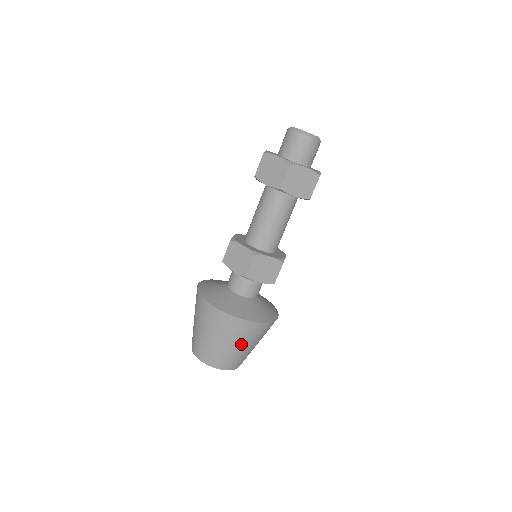
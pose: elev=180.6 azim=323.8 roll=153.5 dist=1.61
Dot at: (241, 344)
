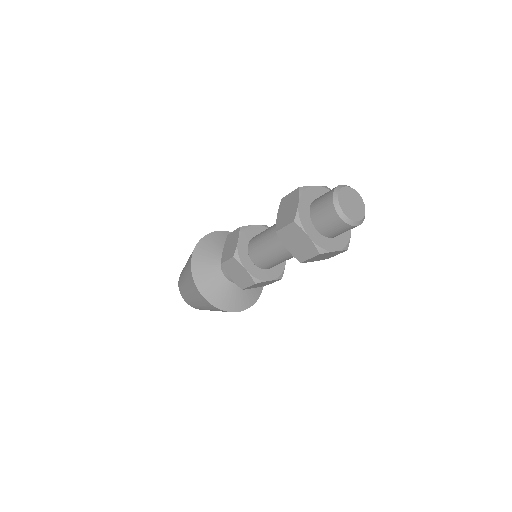
Dot at: occluded
